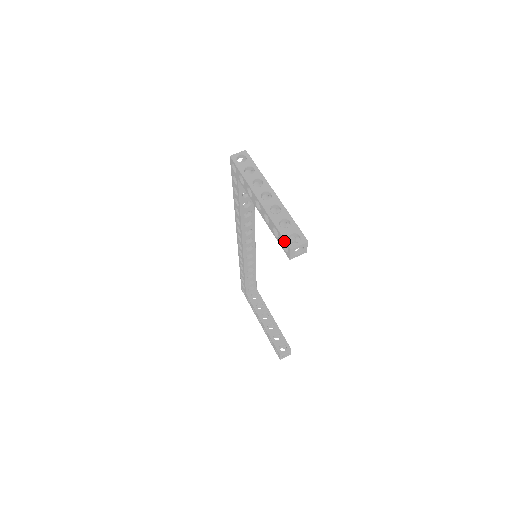
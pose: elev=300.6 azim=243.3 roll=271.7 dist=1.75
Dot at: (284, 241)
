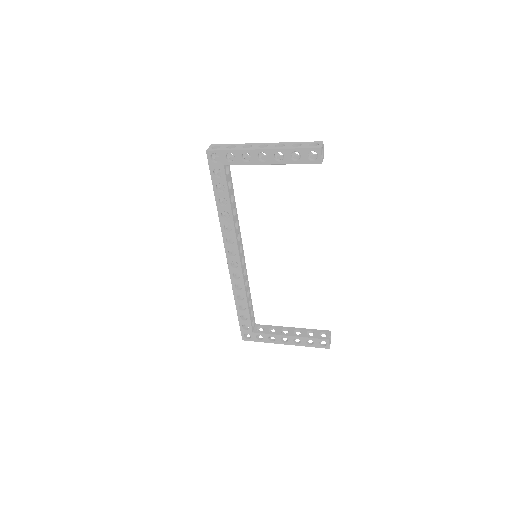
Dot at: (310, 150)
